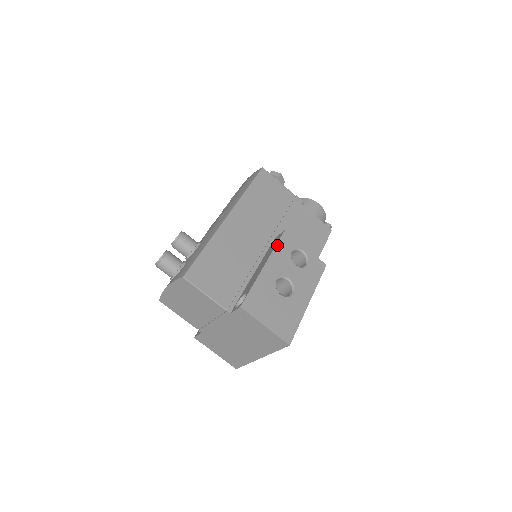
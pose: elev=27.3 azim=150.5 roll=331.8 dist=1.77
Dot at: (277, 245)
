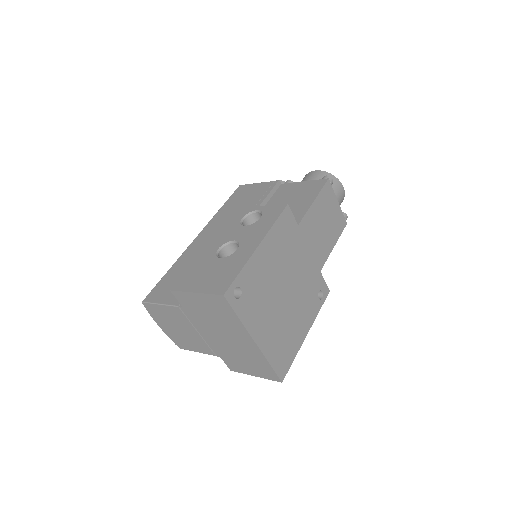
Dot at: (225, 223)
